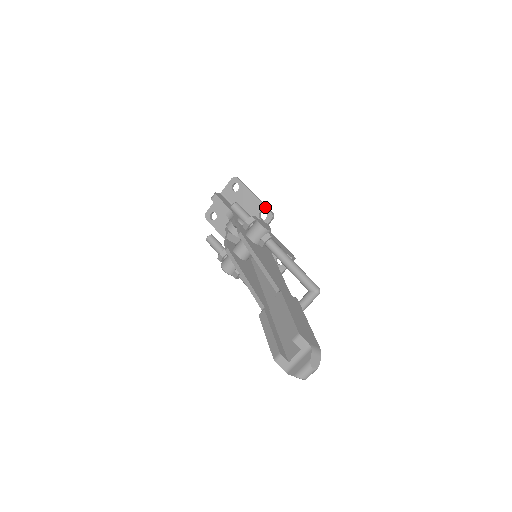
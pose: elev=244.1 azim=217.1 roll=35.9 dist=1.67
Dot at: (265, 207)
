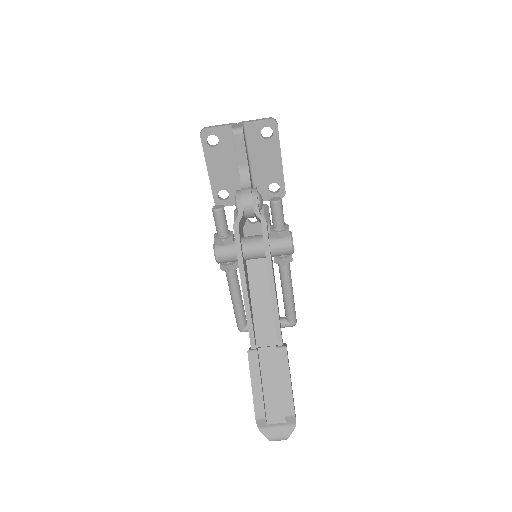
Dot at: (284, 182)
